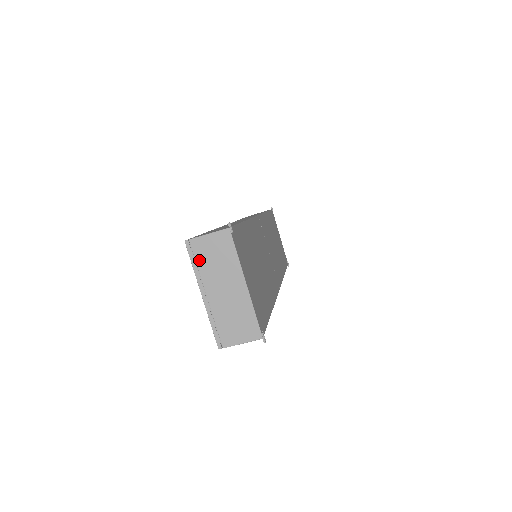
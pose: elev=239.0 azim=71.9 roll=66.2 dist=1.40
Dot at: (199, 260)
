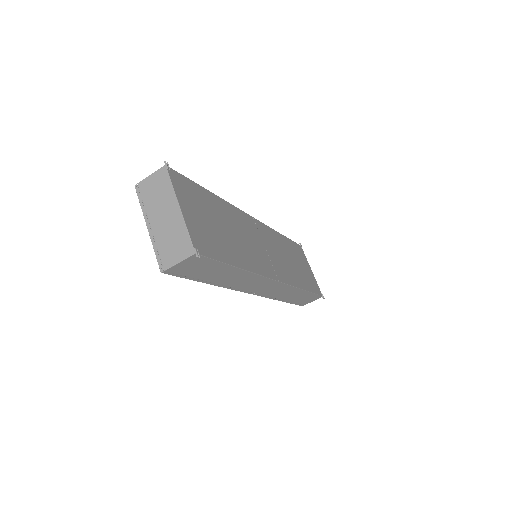
Dot at: (145, 198)
